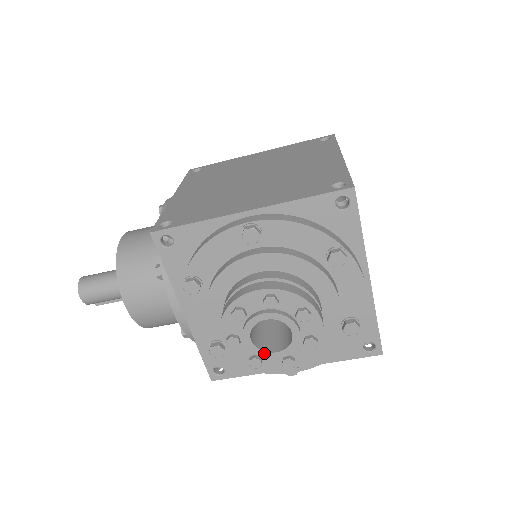
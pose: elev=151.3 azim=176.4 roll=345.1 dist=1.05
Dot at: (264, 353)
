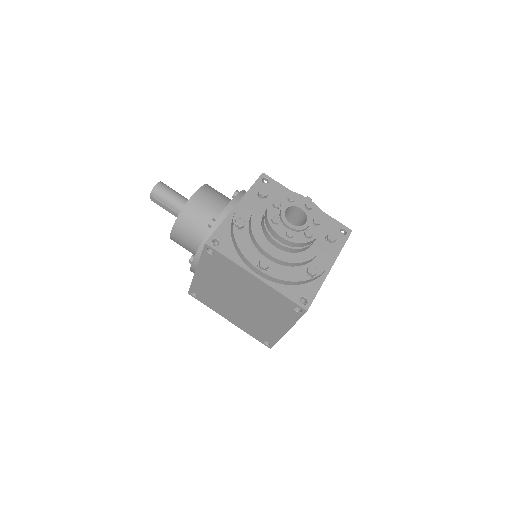
Dot at: (285, 219)
